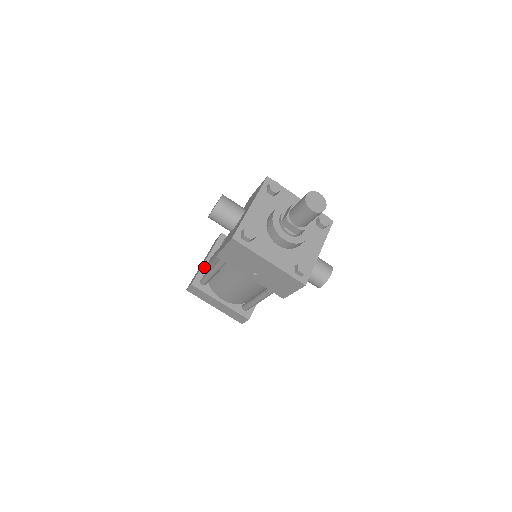
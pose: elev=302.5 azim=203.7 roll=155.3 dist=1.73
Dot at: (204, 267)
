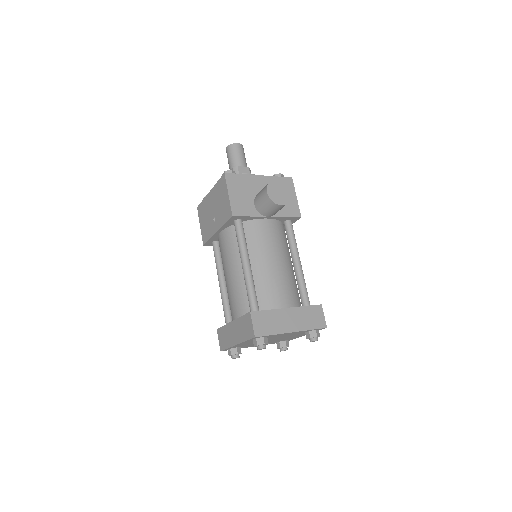
Dot at: occluded
